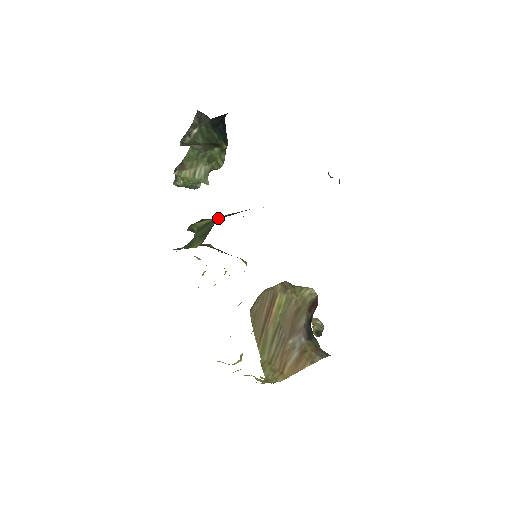
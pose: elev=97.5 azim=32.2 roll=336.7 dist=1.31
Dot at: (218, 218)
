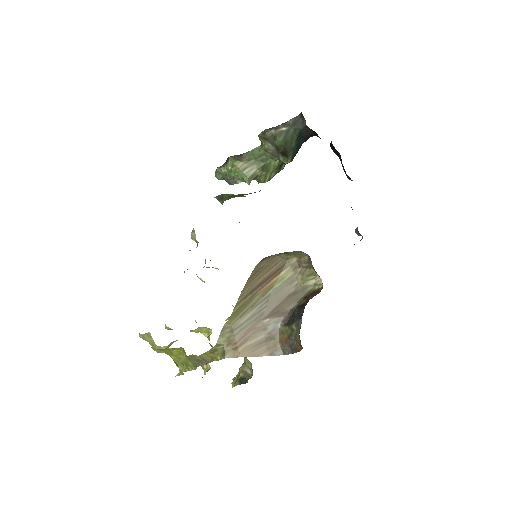
Dot at: occluded
